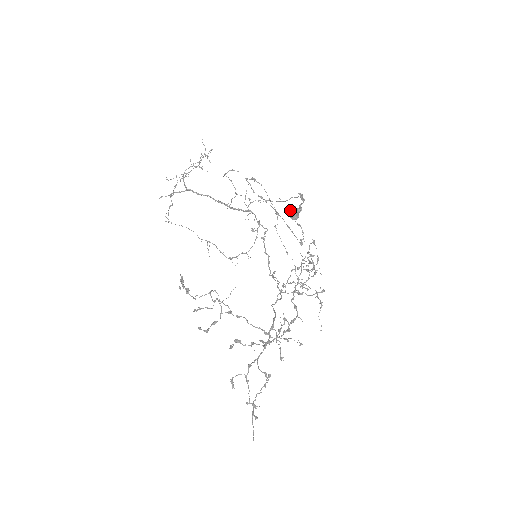
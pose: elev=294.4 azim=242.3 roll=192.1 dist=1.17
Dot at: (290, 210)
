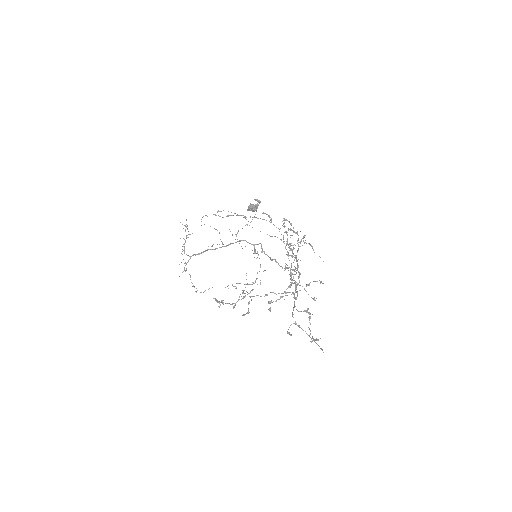
Dot at: (248, 207)
